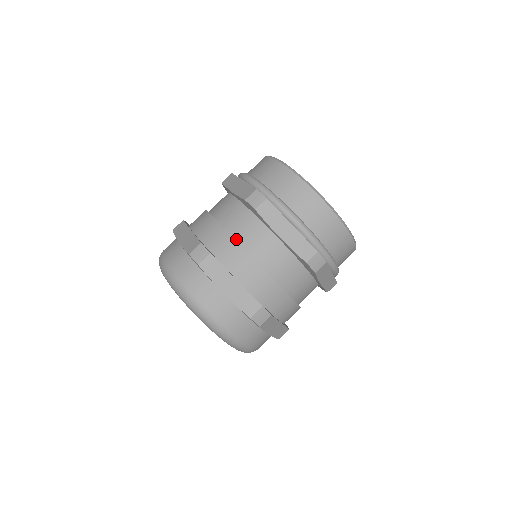
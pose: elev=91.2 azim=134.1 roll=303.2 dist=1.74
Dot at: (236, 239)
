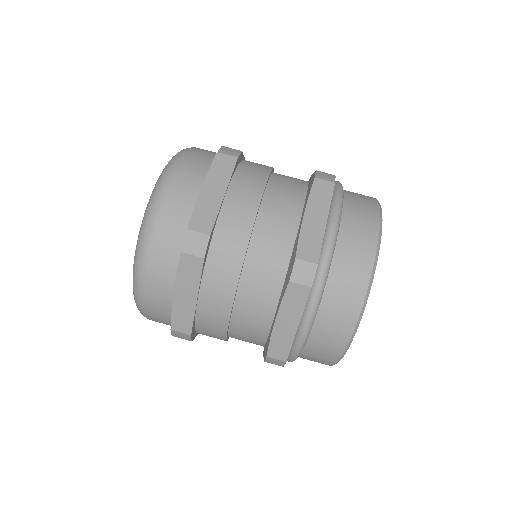
Dot at: (244, 269)
